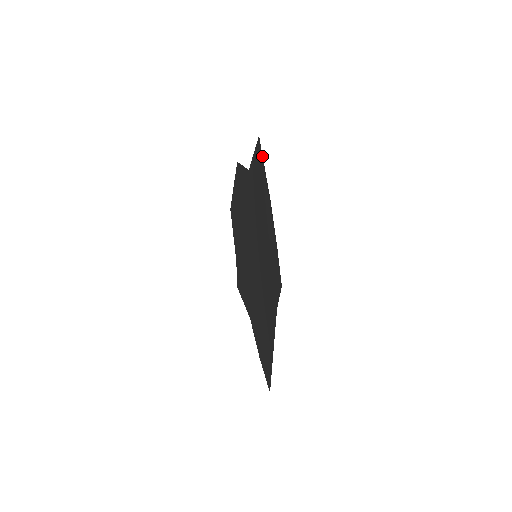
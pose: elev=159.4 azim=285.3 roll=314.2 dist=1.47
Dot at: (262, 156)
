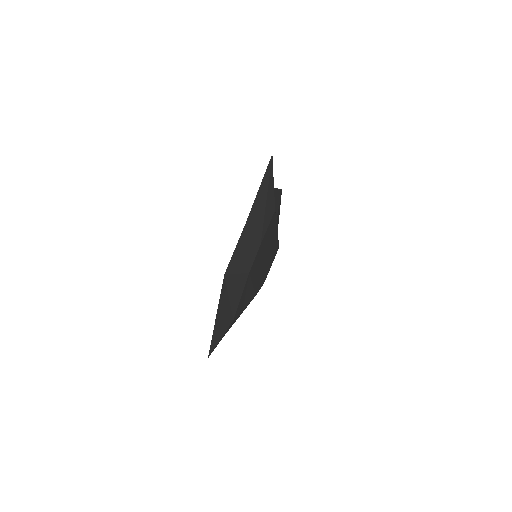
Dot at: (271, 170)
